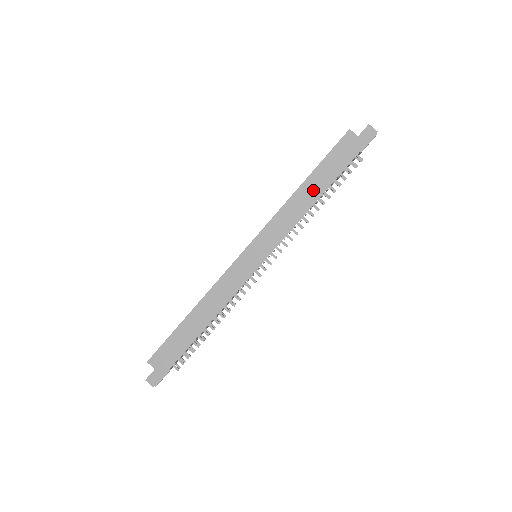
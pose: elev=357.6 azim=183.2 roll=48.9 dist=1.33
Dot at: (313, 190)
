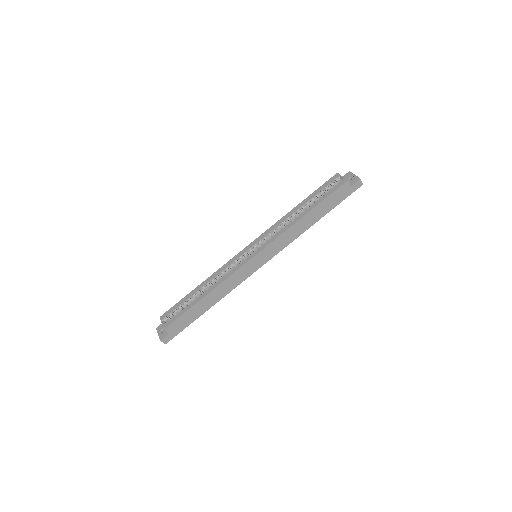
Dot at: (311, 219)
